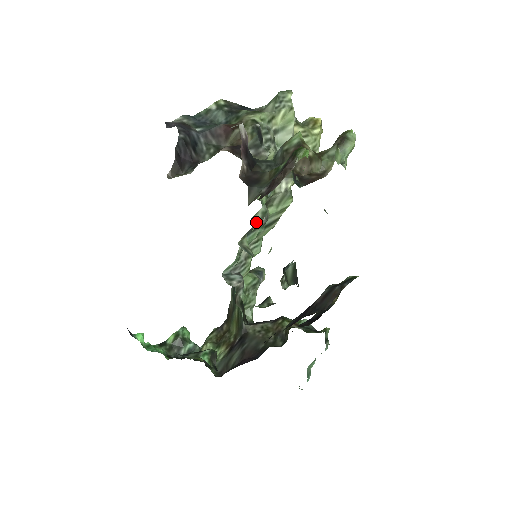
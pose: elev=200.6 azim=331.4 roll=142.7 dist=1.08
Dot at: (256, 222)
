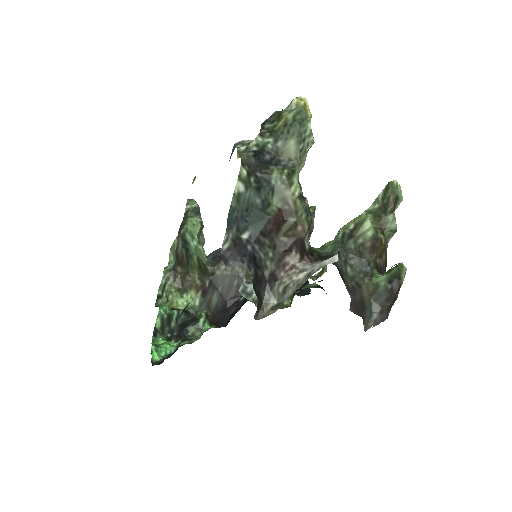
Dot at: occluded
